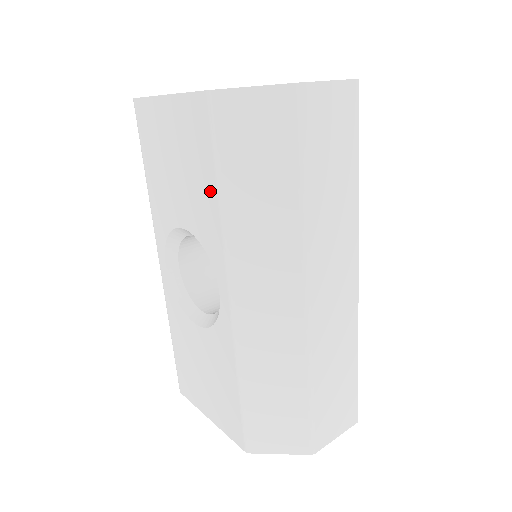
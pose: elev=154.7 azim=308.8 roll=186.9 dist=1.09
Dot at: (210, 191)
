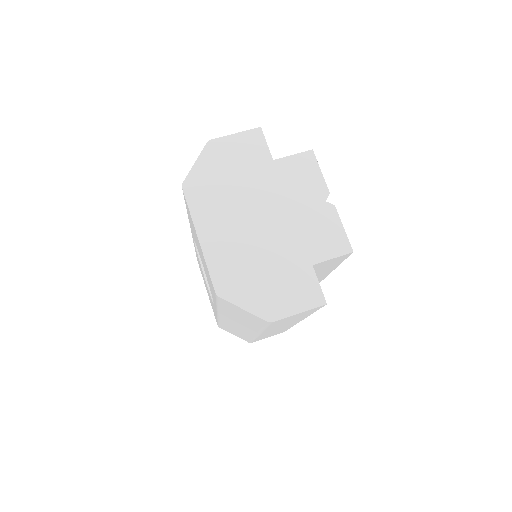
Dot at: occluded
